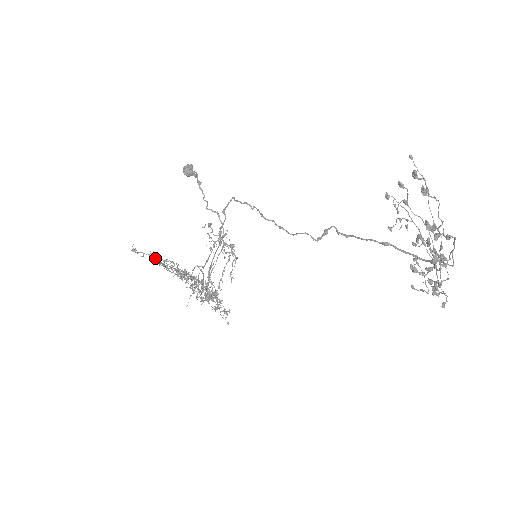
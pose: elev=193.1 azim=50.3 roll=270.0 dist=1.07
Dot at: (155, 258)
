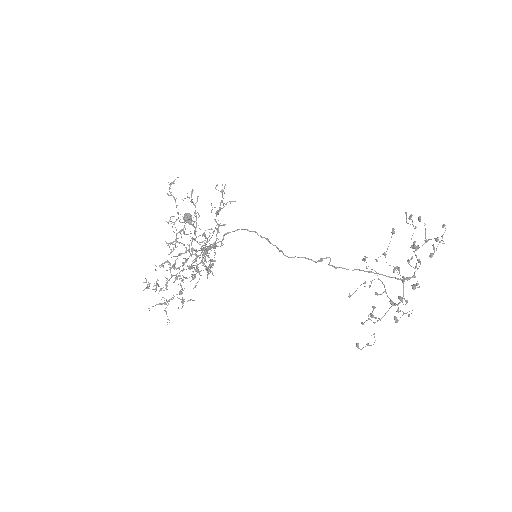
Dot at: occluded
